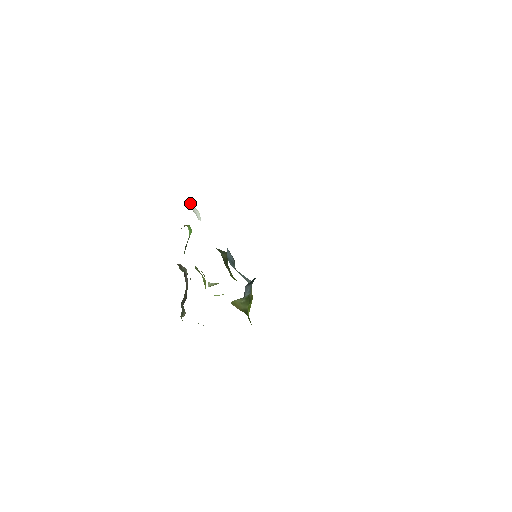
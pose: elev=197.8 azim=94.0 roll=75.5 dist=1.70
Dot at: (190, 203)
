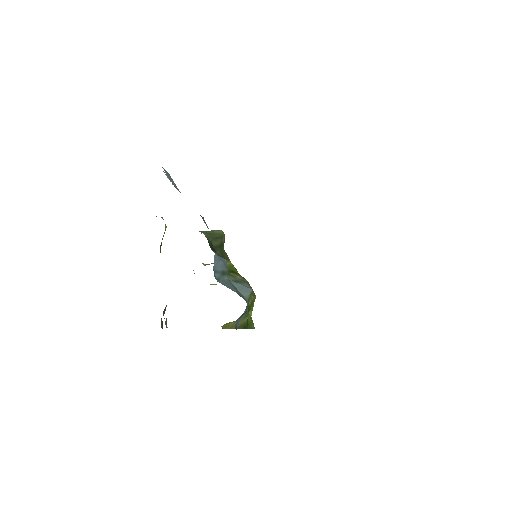
Dot at: (165, 174)
